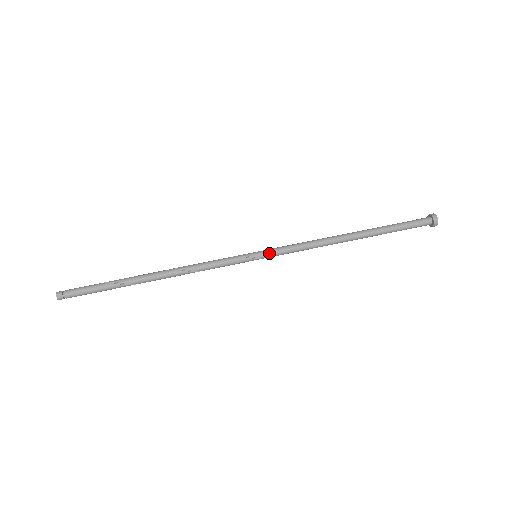
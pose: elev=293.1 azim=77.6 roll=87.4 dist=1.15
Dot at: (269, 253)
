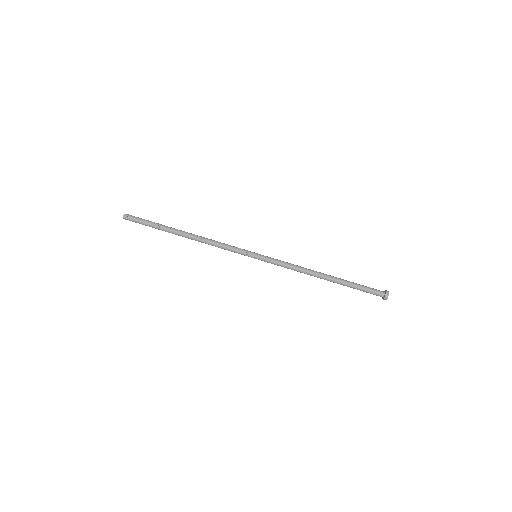
Dot at: (264, 260)
